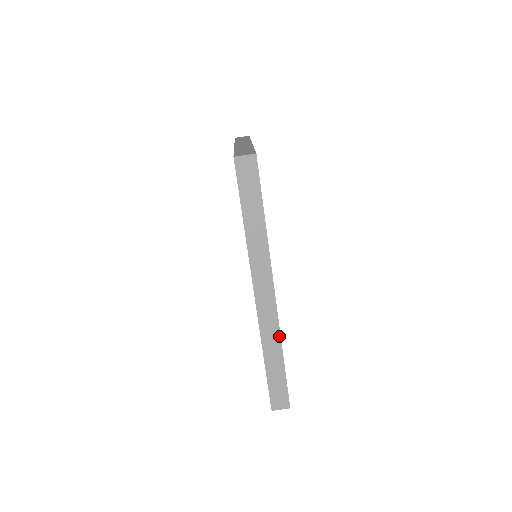
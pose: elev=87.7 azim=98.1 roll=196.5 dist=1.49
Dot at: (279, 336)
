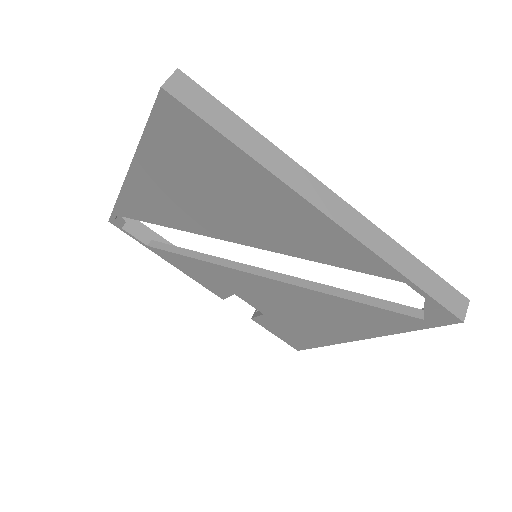
Dot at: (385, 235)
